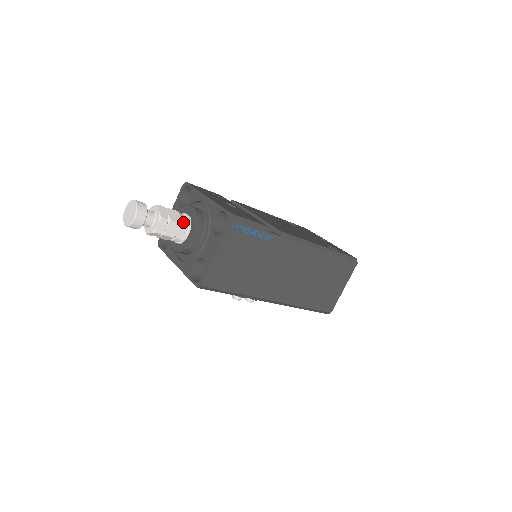
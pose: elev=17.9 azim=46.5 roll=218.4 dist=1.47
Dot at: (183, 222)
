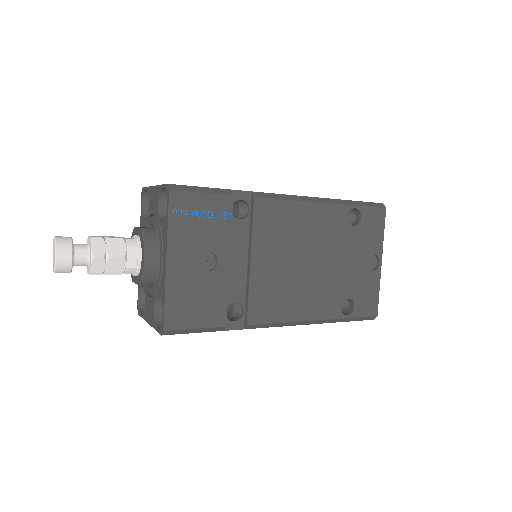
Dot at: (127, 272)
